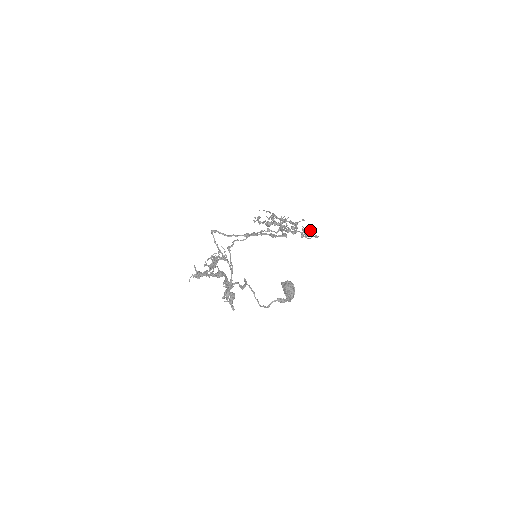
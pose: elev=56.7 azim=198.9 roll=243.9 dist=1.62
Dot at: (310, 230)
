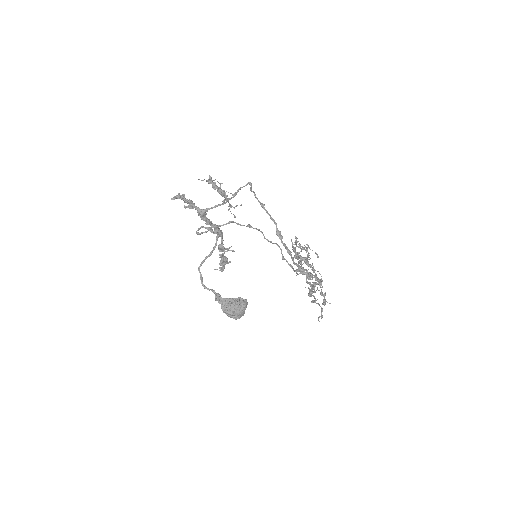
Dot at: occluded
